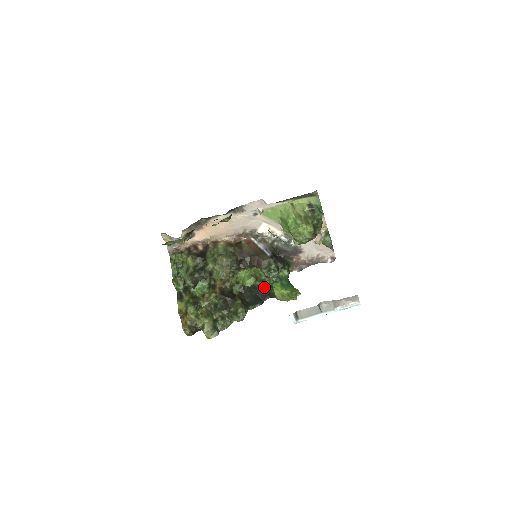
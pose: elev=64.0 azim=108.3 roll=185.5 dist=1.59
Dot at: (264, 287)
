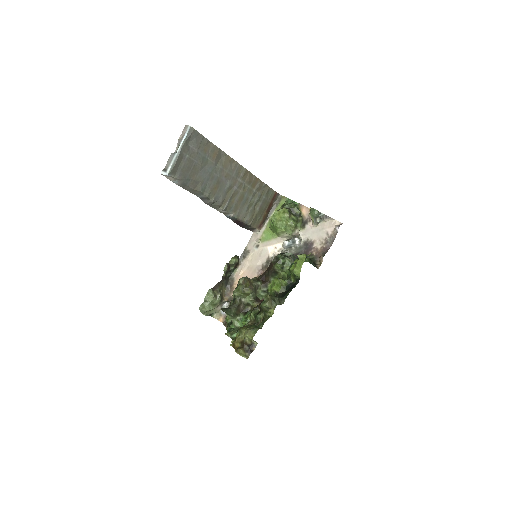
Dot at: (292, 281)
